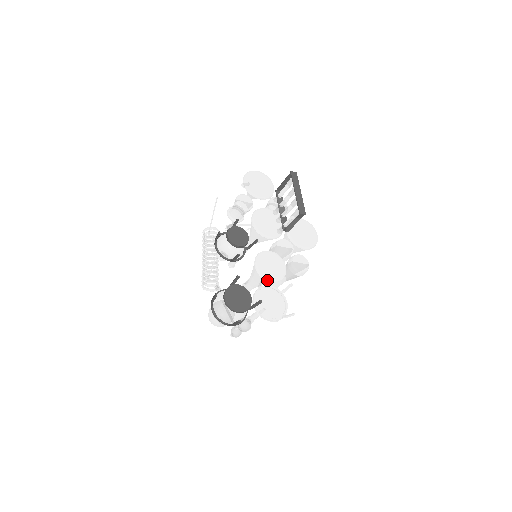
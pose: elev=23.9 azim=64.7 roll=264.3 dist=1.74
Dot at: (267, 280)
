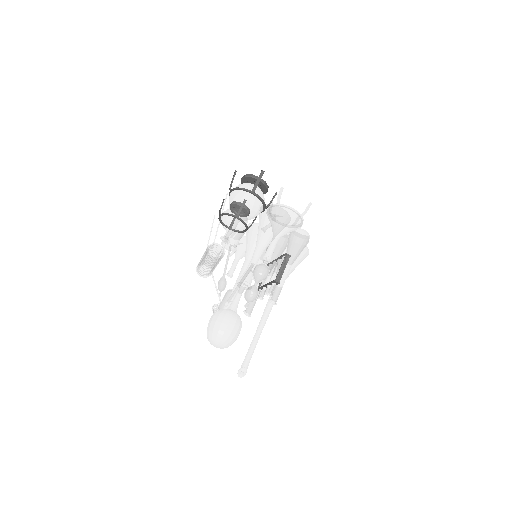
Dot at: occluded
